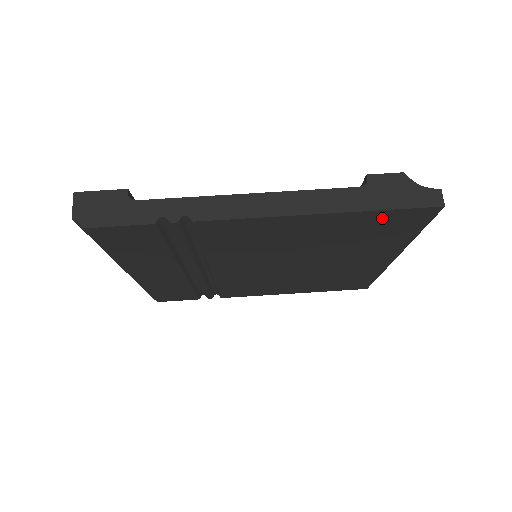
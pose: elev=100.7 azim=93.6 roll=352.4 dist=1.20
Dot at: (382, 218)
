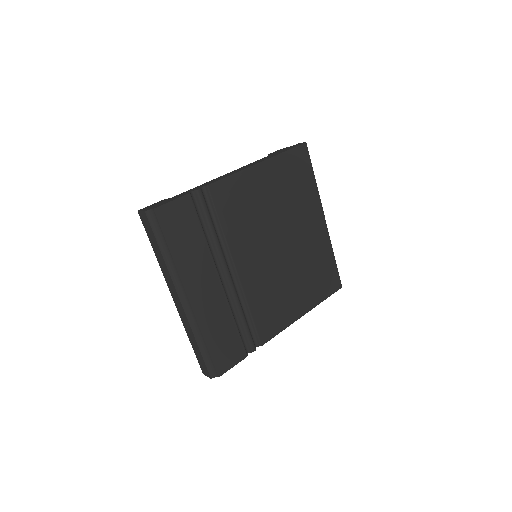
Dot at: (289, 161)
